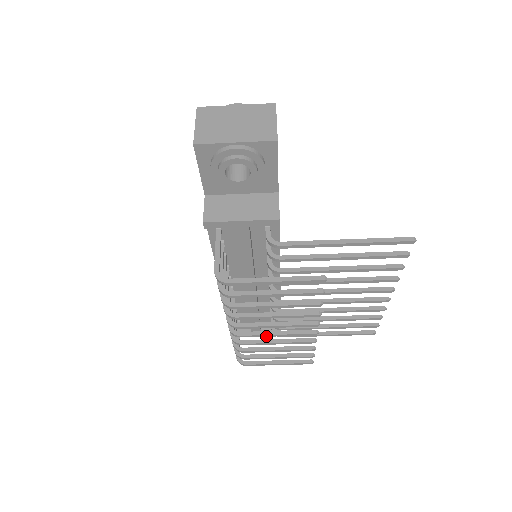
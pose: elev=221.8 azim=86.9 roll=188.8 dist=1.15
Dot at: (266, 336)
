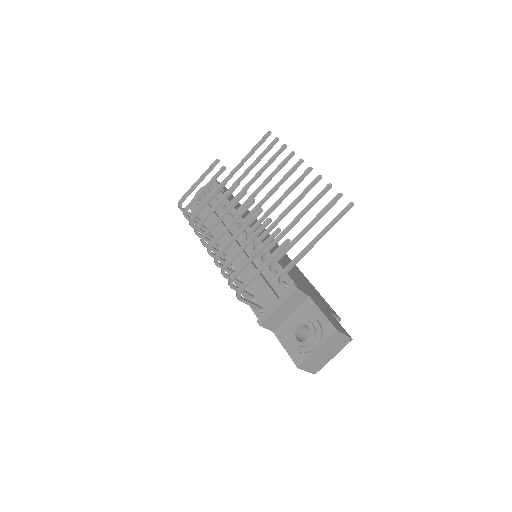
Dot at: (225, 230)
